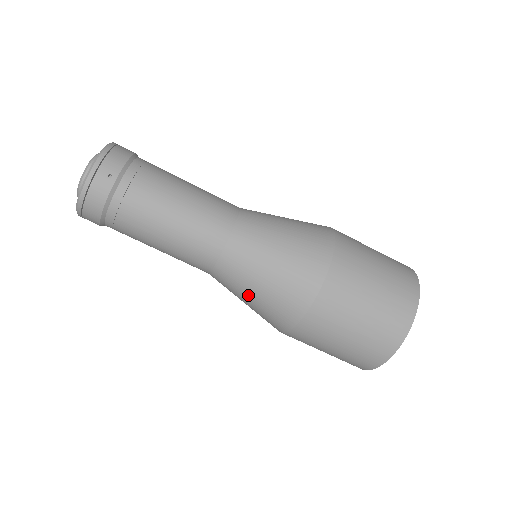
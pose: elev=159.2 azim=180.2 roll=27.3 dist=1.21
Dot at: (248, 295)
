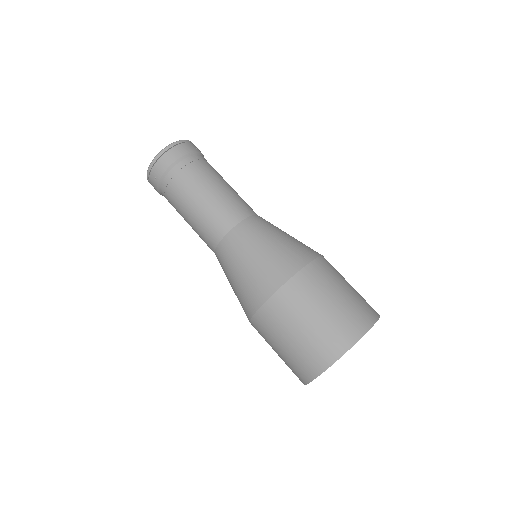
Dot at: (258, 248)
